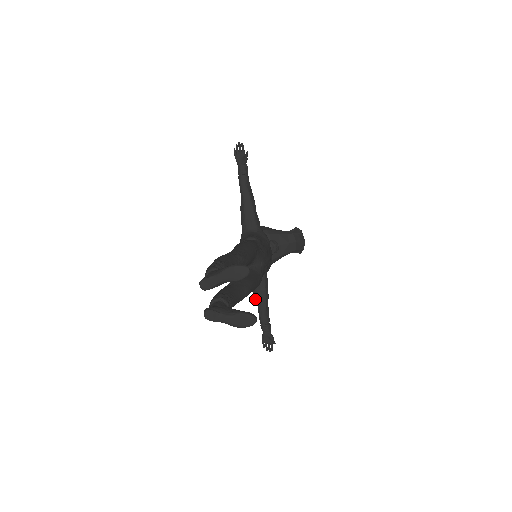
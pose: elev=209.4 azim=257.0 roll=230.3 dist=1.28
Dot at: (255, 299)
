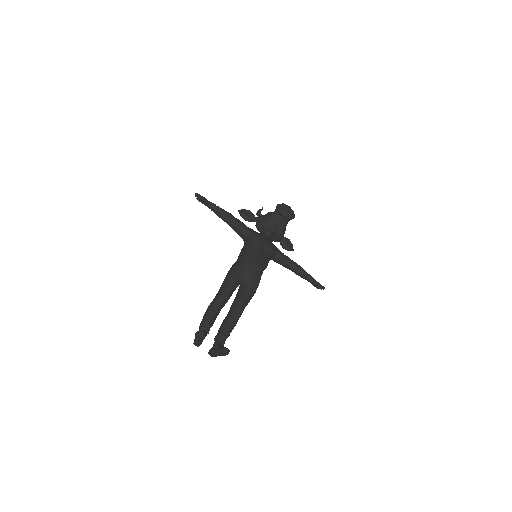
Dot at: (287, 268)
